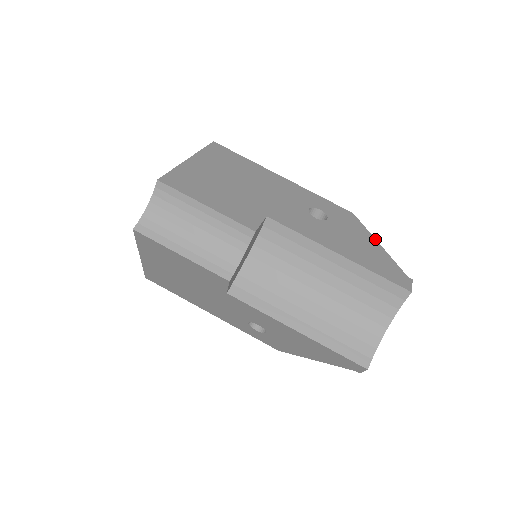
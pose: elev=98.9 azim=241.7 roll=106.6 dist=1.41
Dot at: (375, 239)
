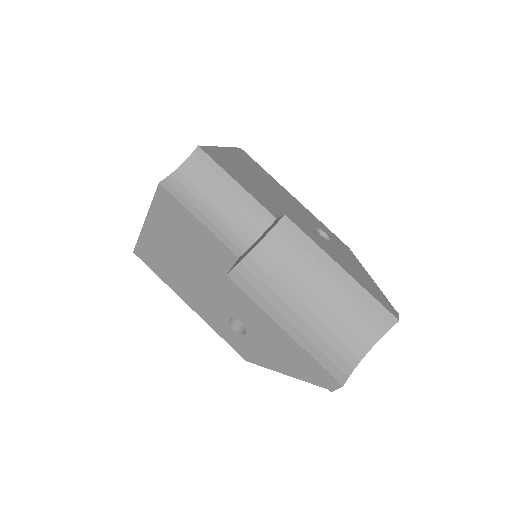
Dot at: occluded
